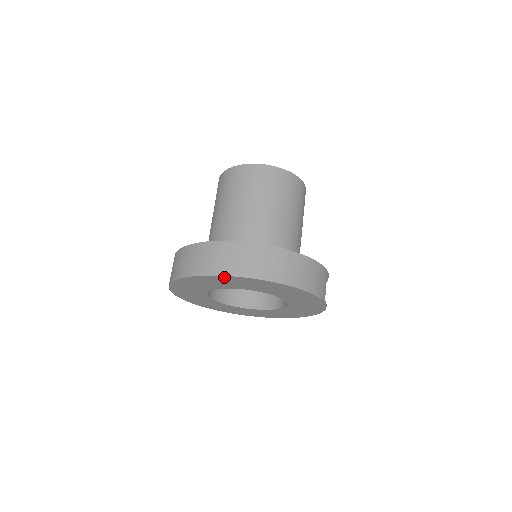
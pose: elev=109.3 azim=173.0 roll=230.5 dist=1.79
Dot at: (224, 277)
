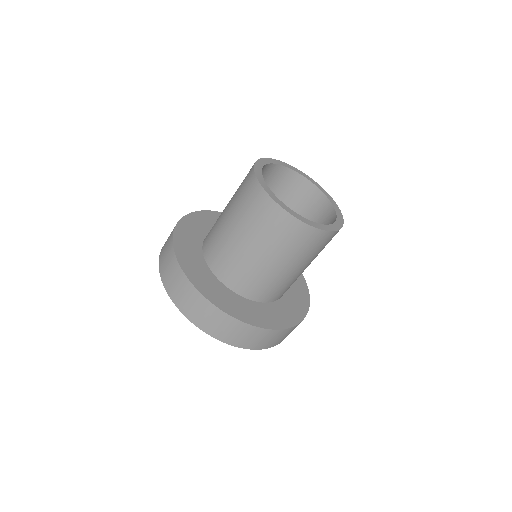
Dot at: occluded
